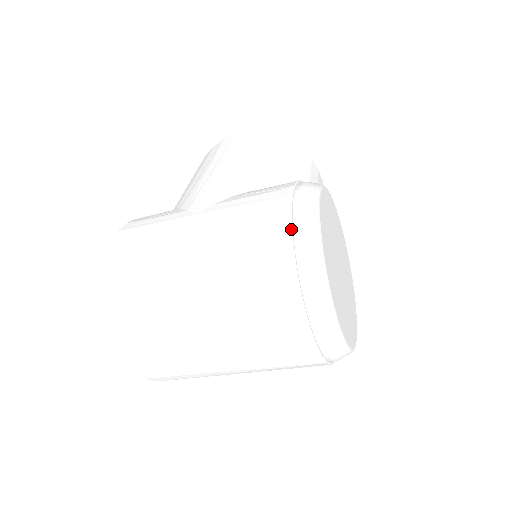
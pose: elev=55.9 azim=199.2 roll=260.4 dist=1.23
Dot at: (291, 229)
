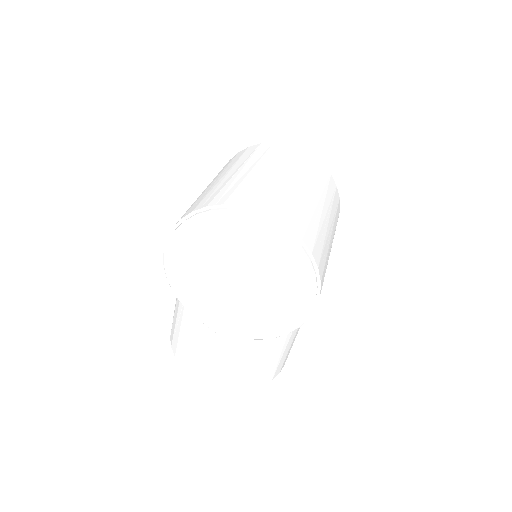
Dot at: occluded
